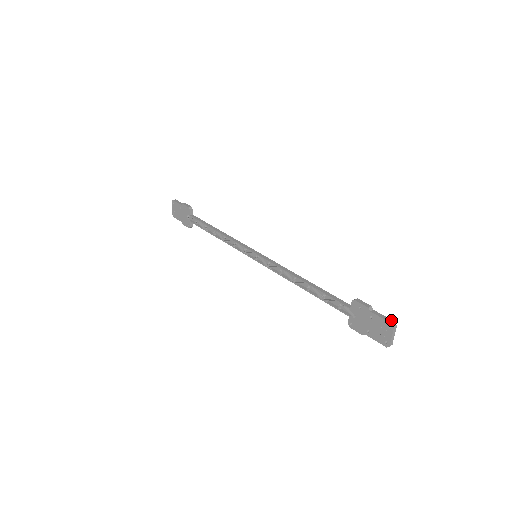
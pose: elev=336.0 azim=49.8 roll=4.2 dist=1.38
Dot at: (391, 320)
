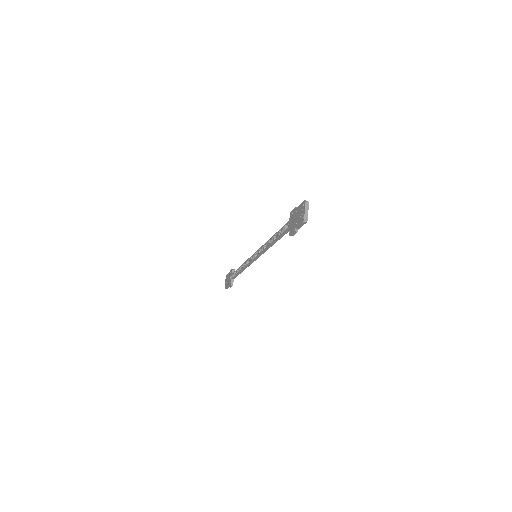
Dot at: (306, 202)
